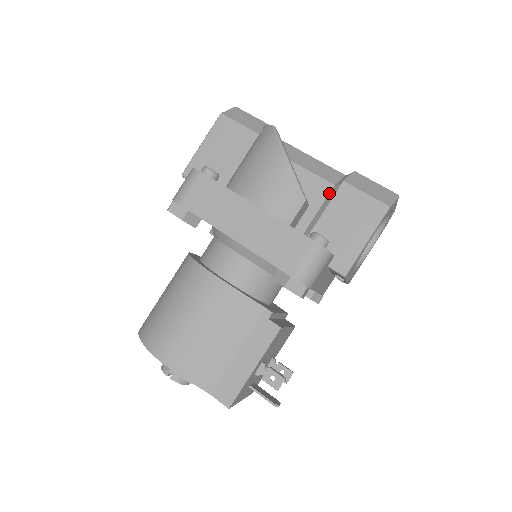
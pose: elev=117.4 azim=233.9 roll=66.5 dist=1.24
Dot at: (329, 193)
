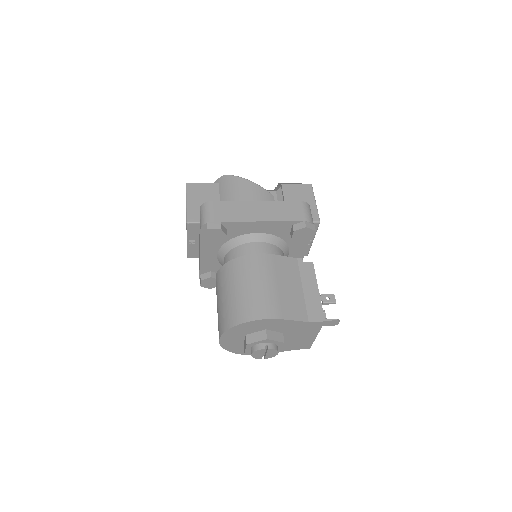
Dot at: (276, 195)
